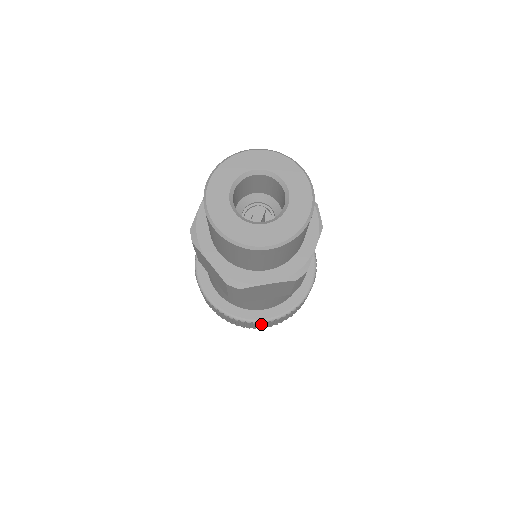
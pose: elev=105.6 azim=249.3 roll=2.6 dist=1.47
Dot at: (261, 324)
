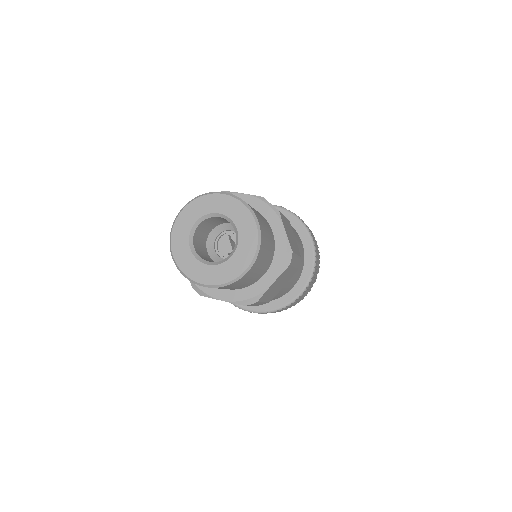
Dot at: (300, 298)
